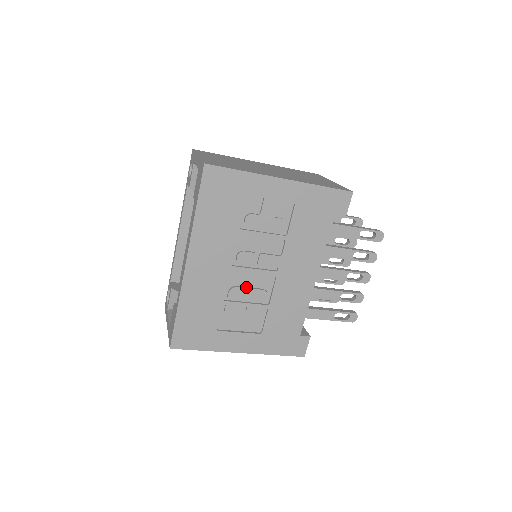
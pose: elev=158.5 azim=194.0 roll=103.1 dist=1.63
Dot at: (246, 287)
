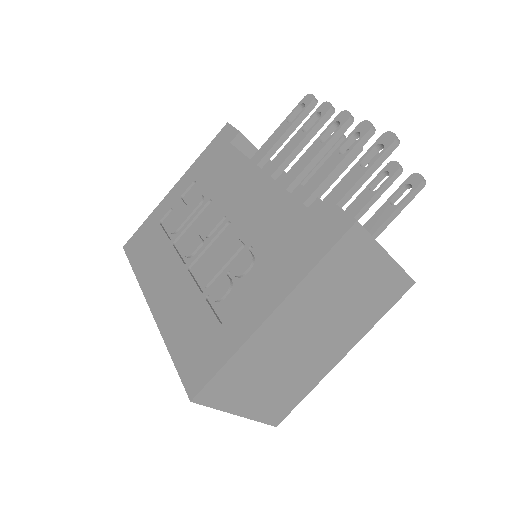
Dot at: (214, 261)
